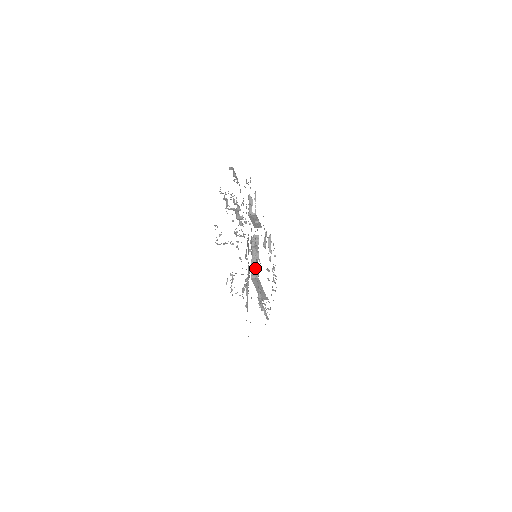
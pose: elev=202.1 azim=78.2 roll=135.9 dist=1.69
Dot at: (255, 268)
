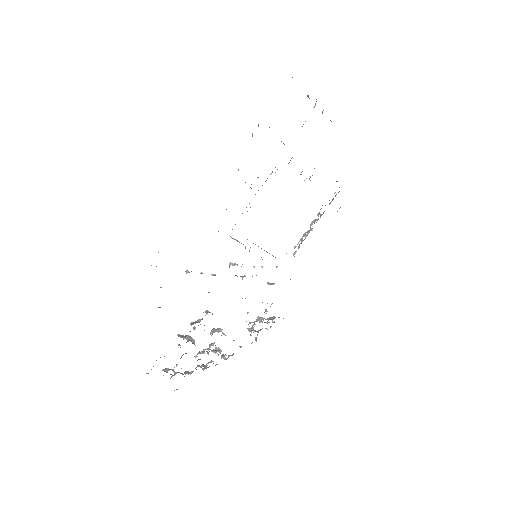
Dot at: occluded
